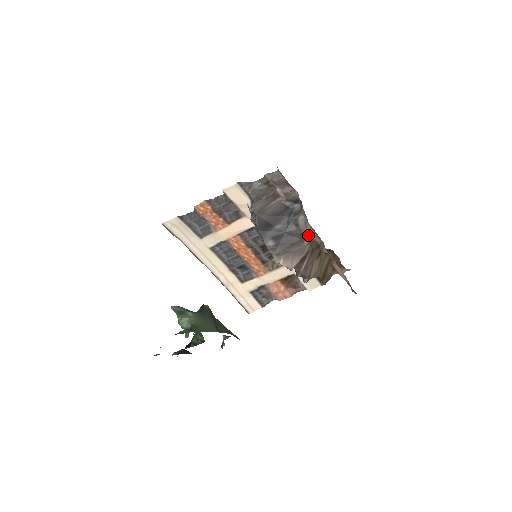
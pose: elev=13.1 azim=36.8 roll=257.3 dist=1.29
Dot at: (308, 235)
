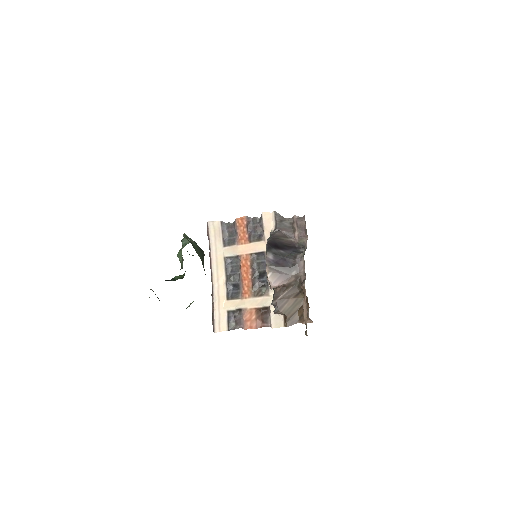
Dot at: (298, 268)
